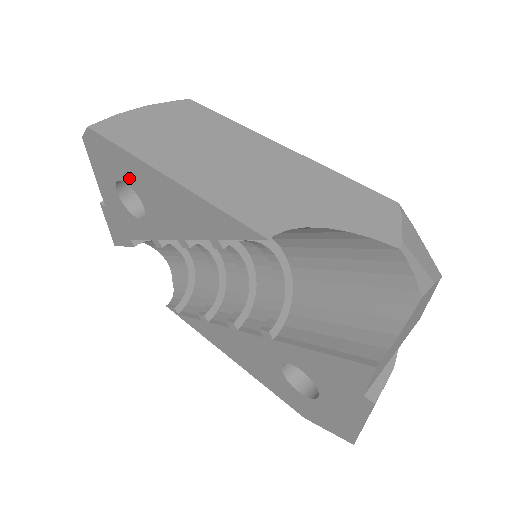
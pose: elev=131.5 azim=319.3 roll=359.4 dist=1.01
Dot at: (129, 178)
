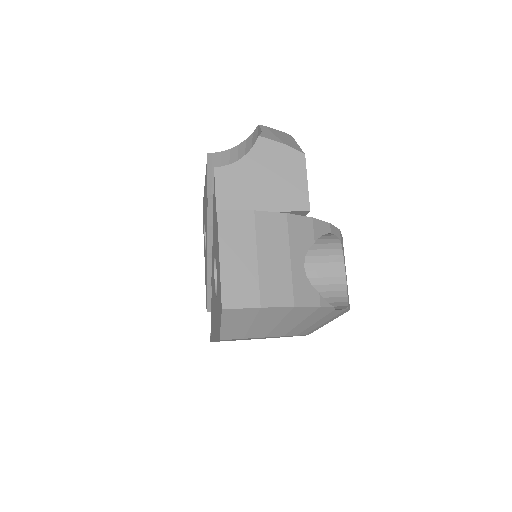
Dot at: (204, 216)
